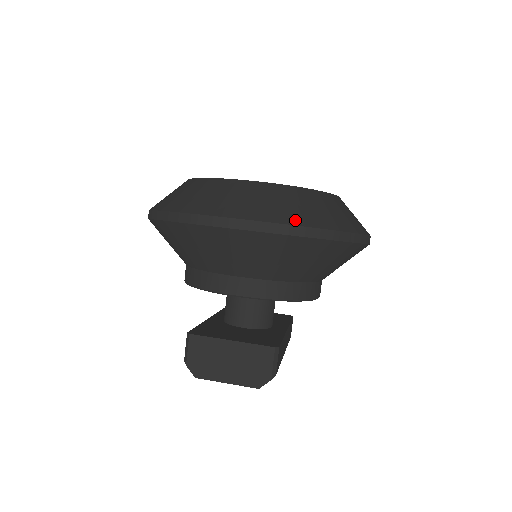
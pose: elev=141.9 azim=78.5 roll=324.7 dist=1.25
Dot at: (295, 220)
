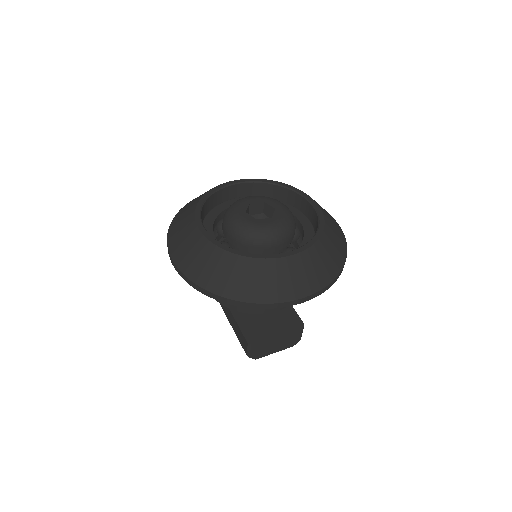
Dot at: (330, 277)
